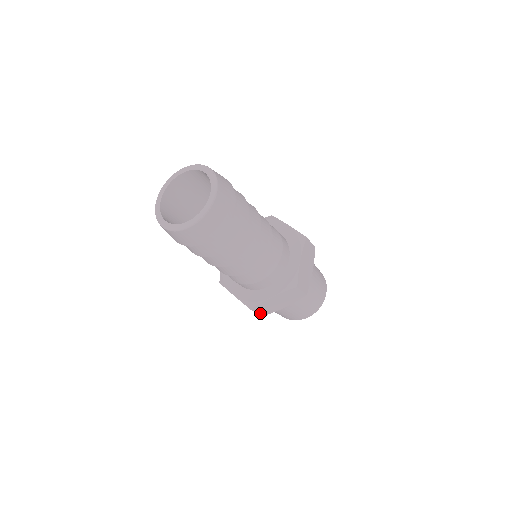
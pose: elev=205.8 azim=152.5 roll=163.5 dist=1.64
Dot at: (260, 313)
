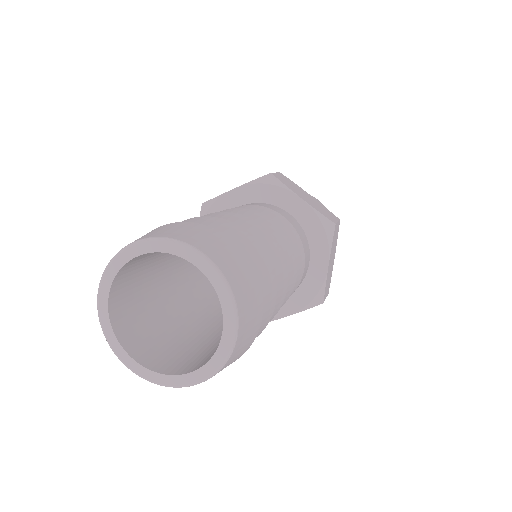
Dot at: occluded
